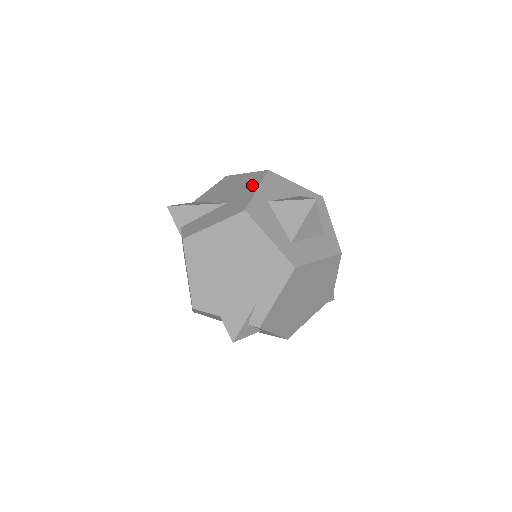
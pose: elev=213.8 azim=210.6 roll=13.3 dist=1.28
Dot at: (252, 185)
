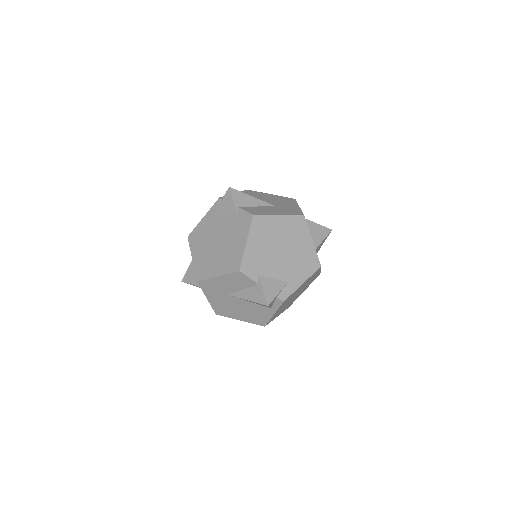
Dot at: (290, 203)
